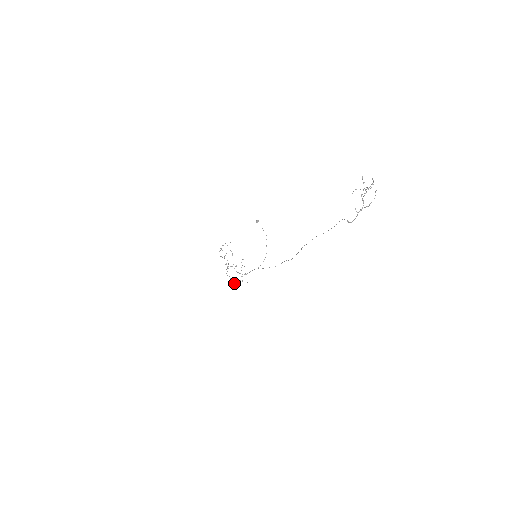
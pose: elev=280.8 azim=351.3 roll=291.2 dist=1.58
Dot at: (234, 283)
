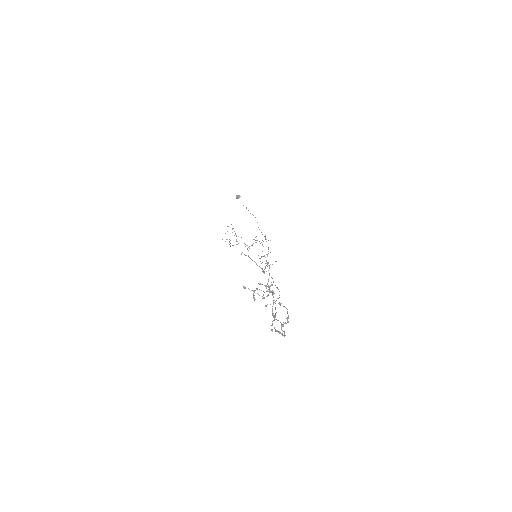
Dot at: occluded
